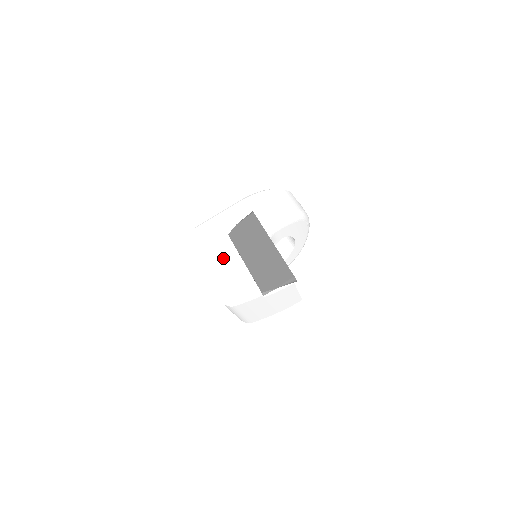
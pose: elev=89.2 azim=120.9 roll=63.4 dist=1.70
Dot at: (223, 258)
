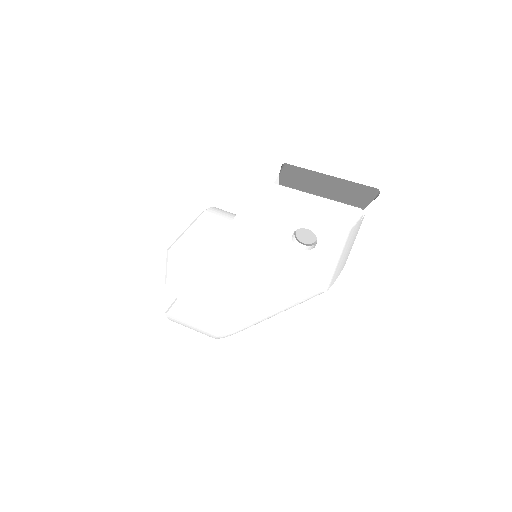
Dot at: (297, 199)
